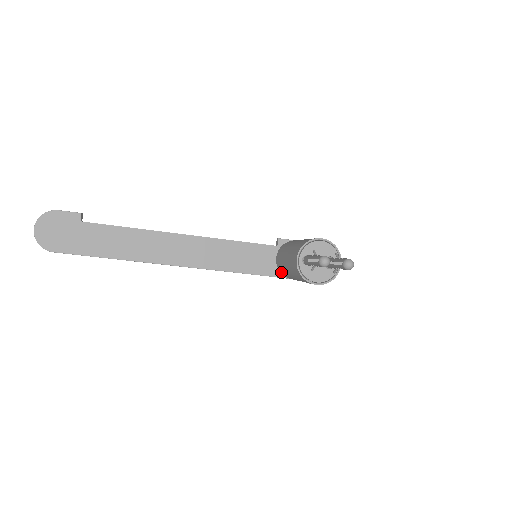
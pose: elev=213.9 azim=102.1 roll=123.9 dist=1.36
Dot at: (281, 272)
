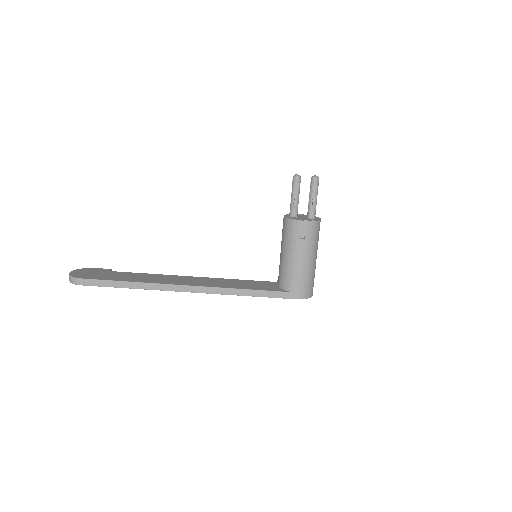
Dot at: (284, 285)
